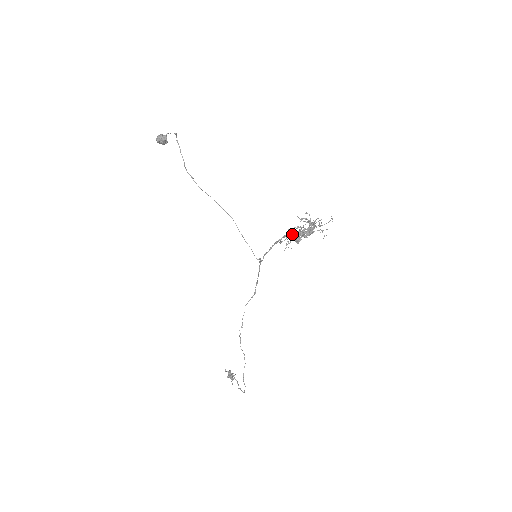
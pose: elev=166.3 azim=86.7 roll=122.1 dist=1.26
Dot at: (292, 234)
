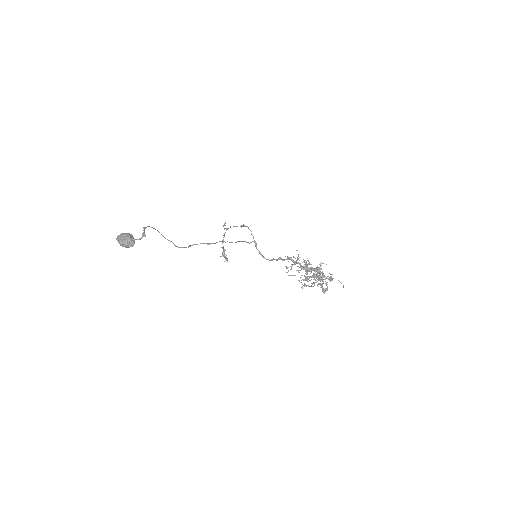
Dot at: occluded
